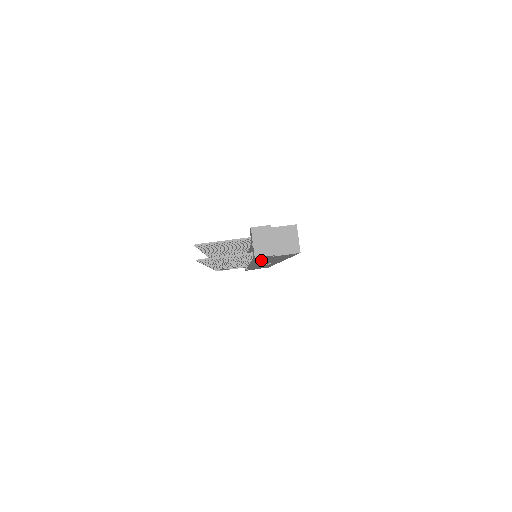
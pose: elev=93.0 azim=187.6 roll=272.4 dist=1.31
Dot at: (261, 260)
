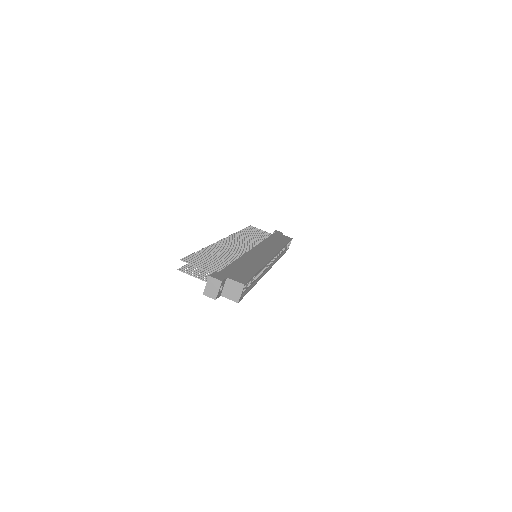
Dot at: occluded
